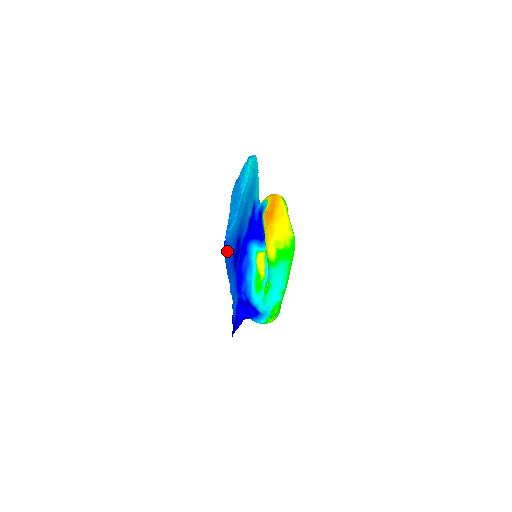
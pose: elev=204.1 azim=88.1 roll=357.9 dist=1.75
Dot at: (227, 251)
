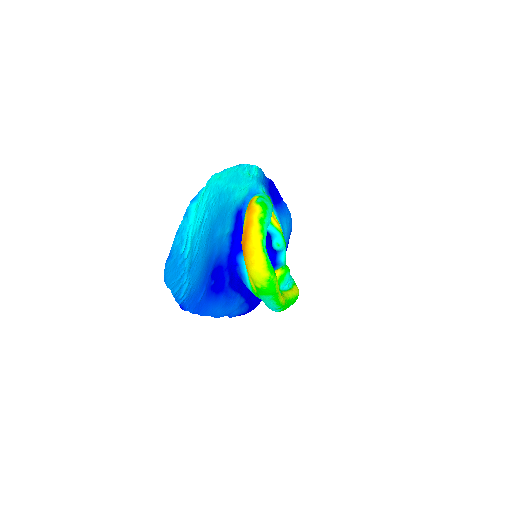
Dot at: (191, 305)
